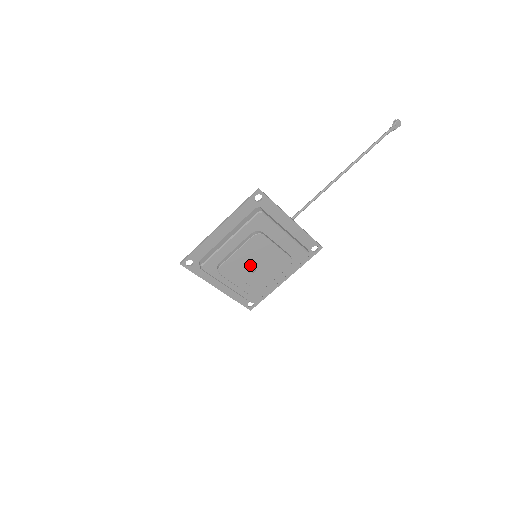
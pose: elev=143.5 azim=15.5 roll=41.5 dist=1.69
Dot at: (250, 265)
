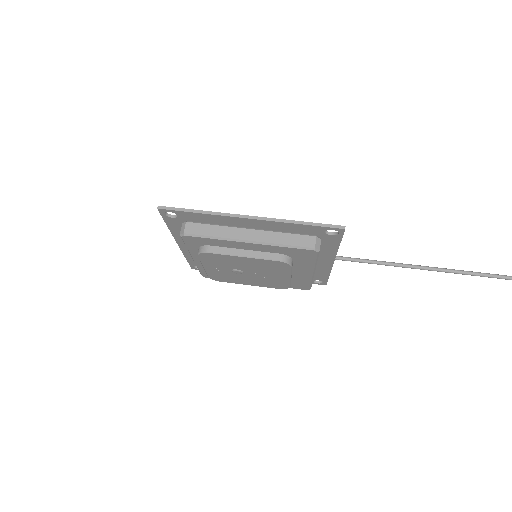
Dot at: (241, 269)
